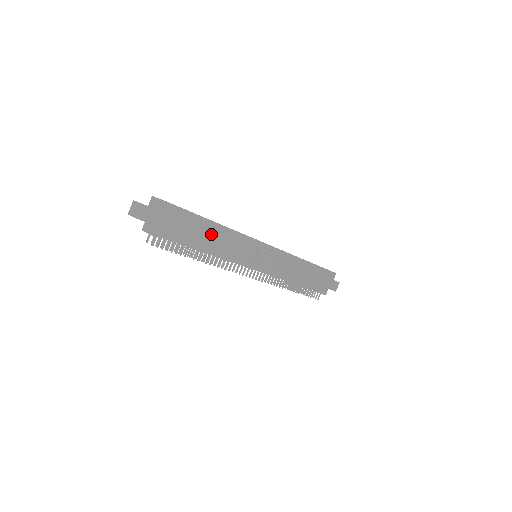
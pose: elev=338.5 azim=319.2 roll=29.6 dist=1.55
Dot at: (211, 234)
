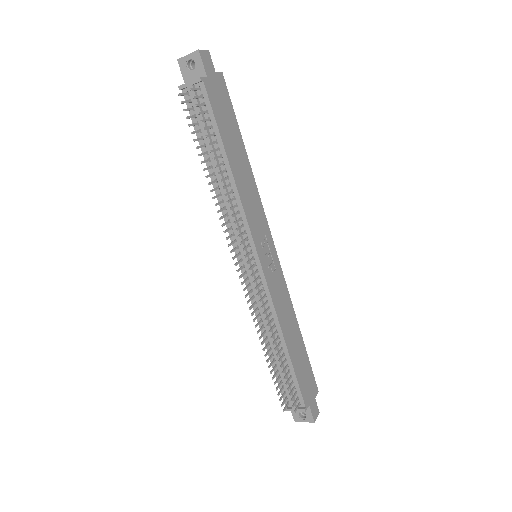
Dot at: (239, 157)
